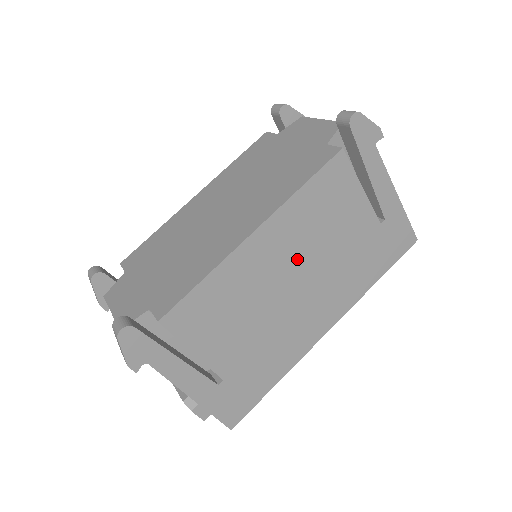
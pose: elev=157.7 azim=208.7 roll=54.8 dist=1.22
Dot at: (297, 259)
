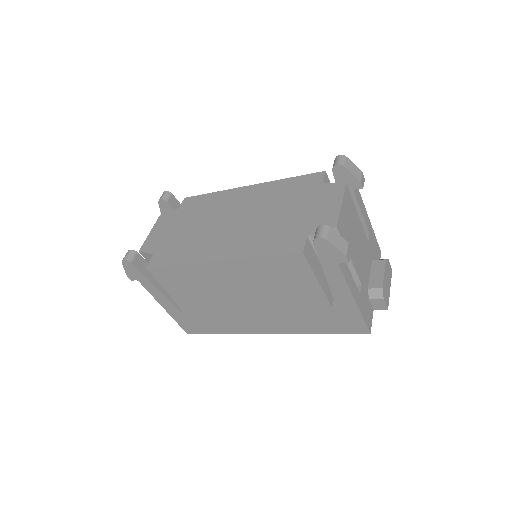
Dot at: (249, 289)
